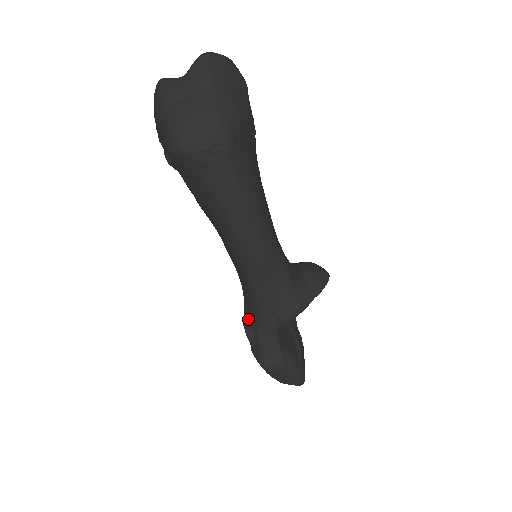
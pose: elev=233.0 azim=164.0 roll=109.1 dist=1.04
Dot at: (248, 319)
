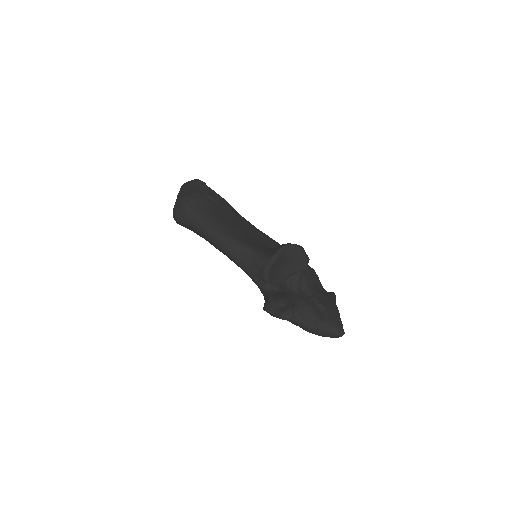
Dot at: occluded
